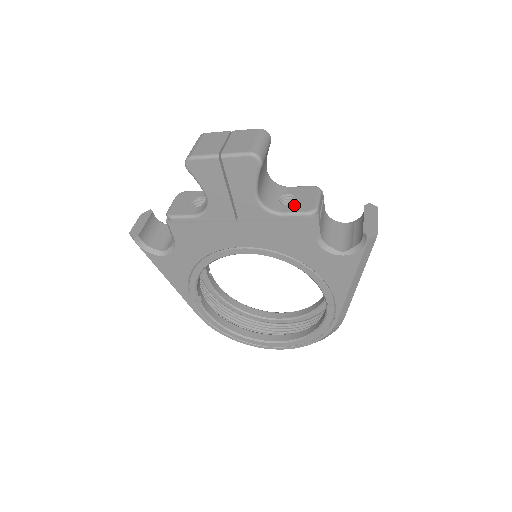
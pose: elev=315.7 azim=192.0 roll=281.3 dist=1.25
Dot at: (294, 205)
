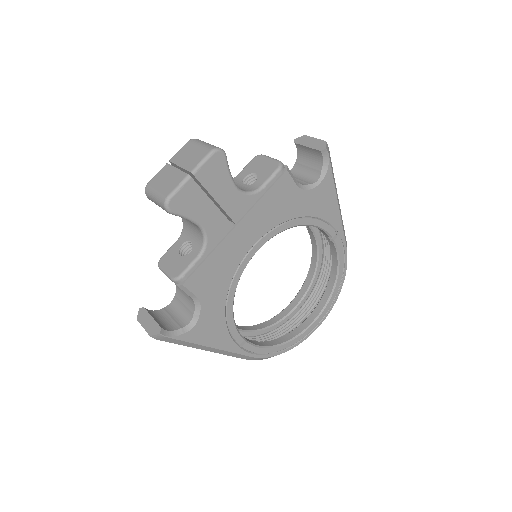
Dot at: (262, 175)
